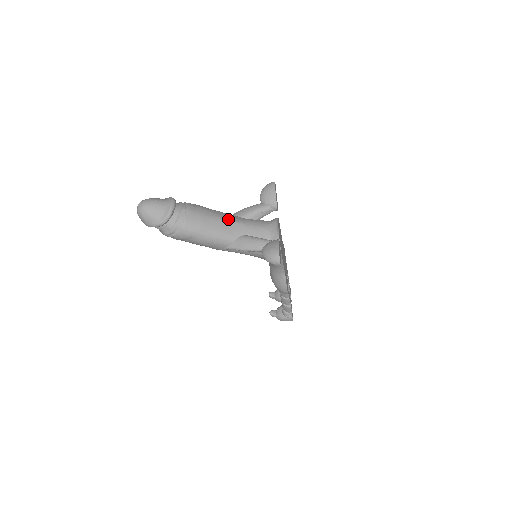
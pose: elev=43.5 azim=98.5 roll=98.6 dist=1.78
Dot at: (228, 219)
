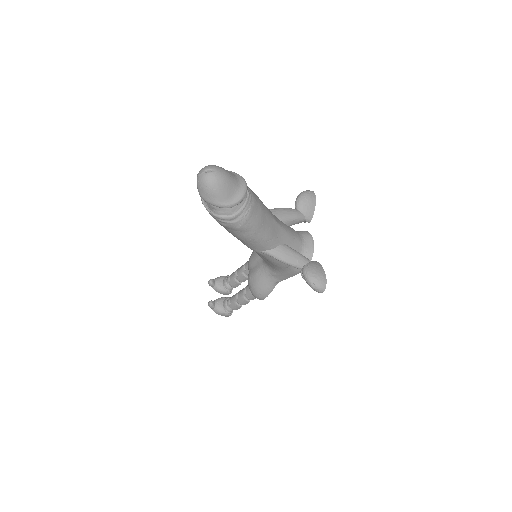
Dot at: (277, 220)
